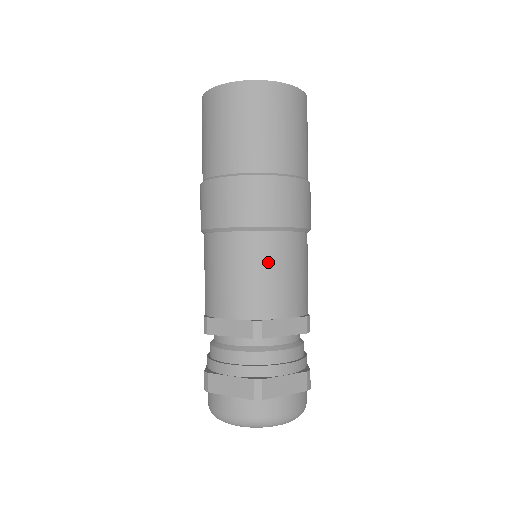
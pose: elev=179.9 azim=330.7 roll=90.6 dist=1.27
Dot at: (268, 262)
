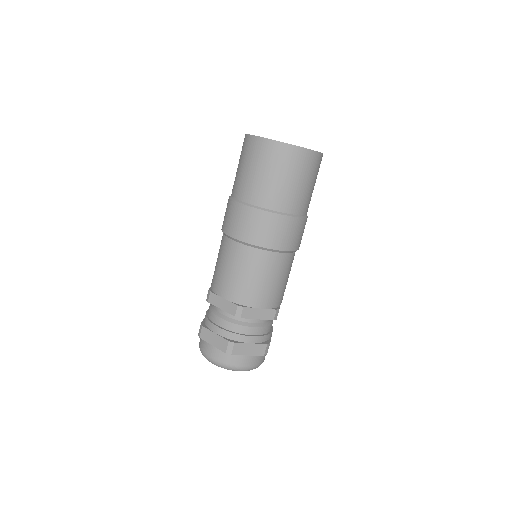
Dot at: (288, 272)
